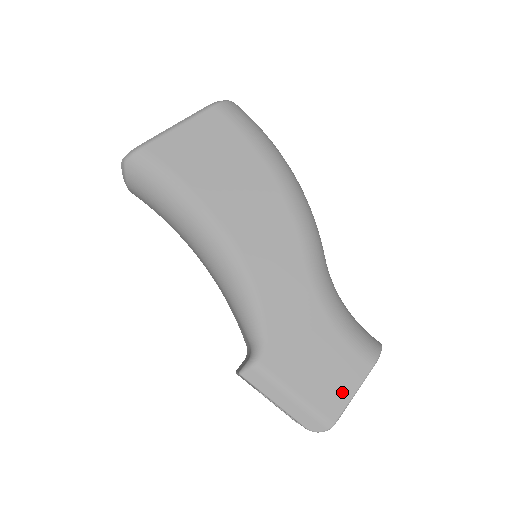
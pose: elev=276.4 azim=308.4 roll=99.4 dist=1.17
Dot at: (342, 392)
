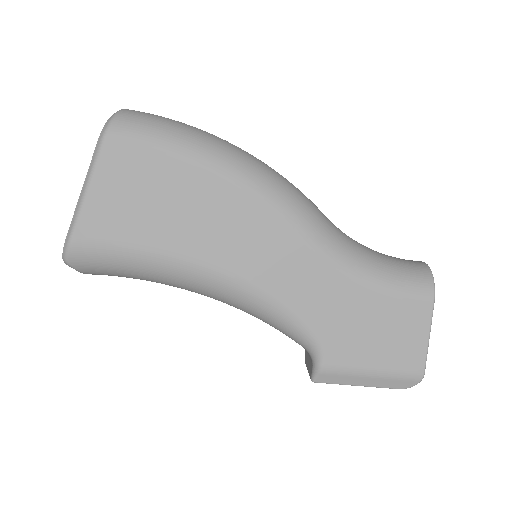
Dot at: (416, 343)
